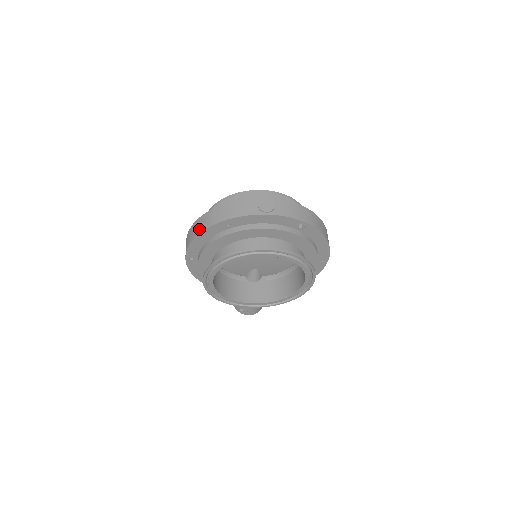
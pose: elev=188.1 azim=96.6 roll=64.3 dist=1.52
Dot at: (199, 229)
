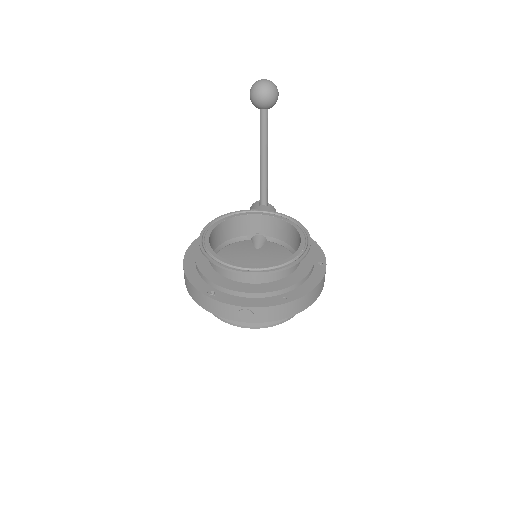
Dot at: (189, 292)
